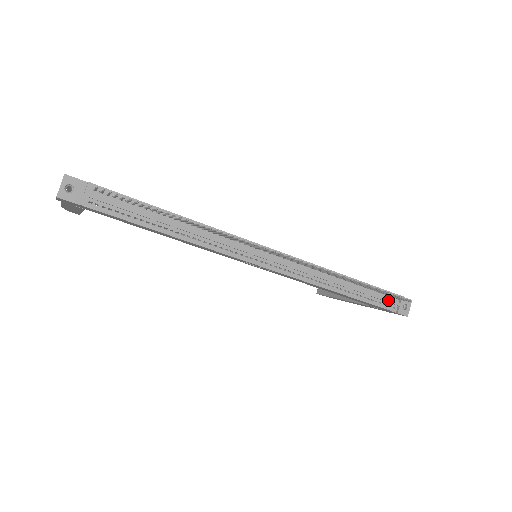
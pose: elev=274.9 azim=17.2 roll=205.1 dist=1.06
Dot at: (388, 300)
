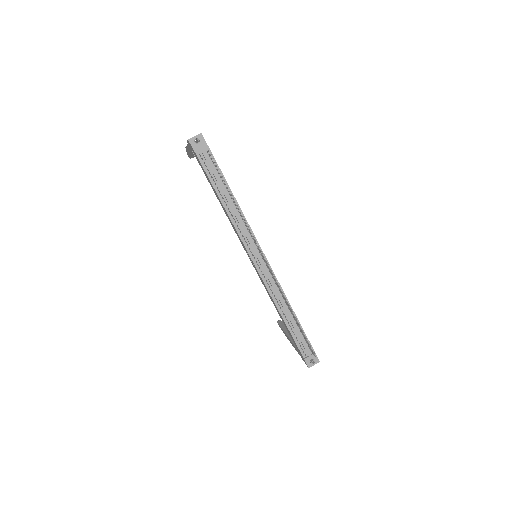
Dot at: (305, 346)
